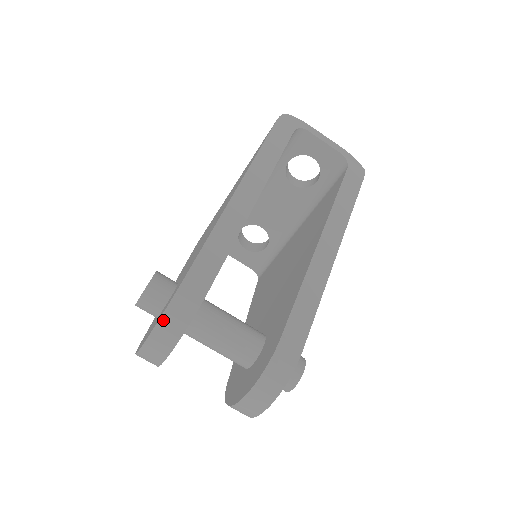
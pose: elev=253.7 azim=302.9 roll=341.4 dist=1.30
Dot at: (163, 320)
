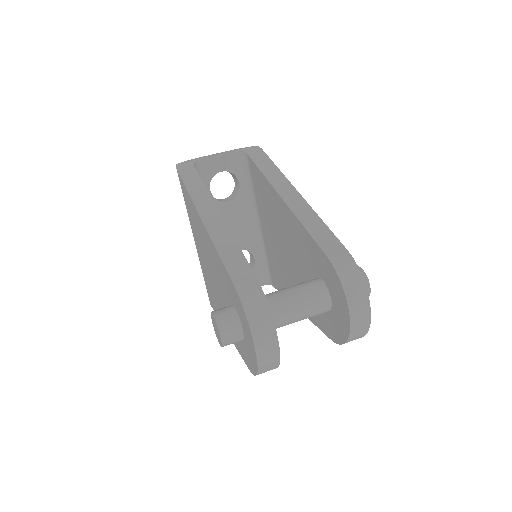
Dot at: (250, 318)
